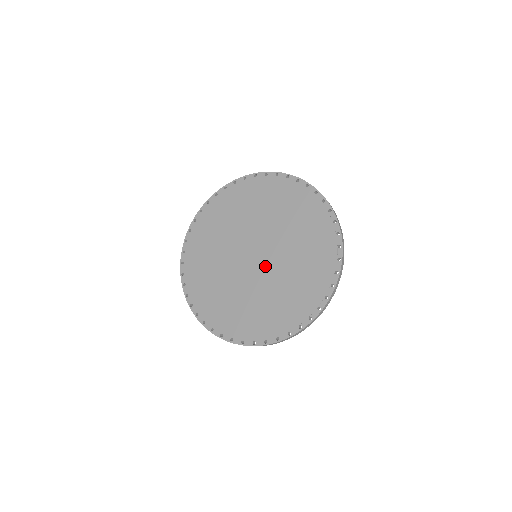
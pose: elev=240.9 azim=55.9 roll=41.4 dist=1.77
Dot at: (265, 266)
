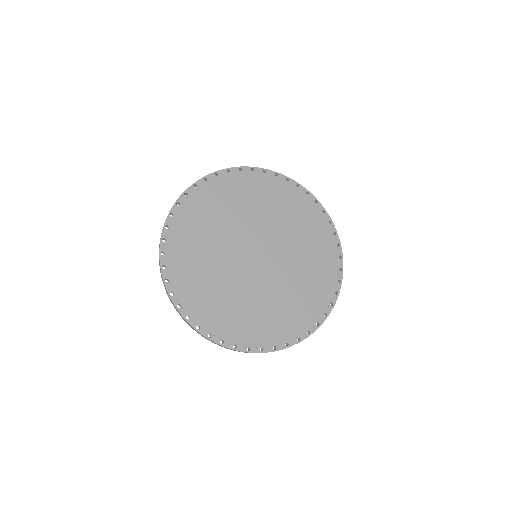
Dot at: (261, 272)
